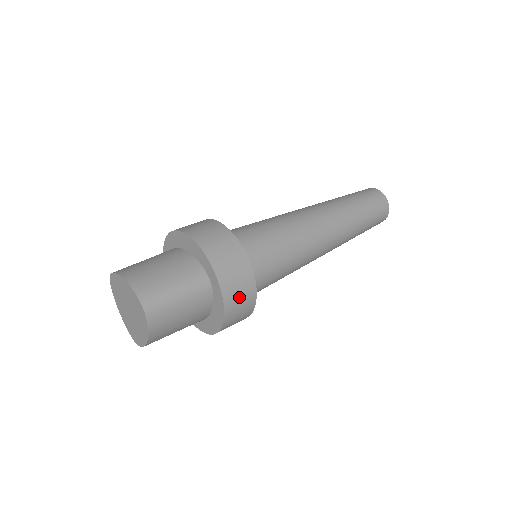
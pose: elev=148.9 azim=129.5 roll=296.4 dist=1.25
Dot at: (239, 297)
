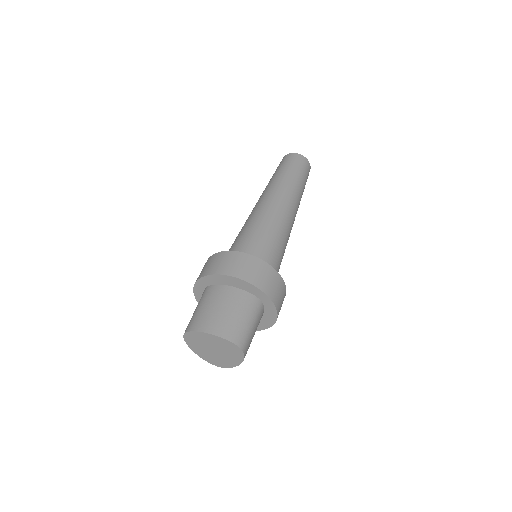
Dot at: (281, 302)
